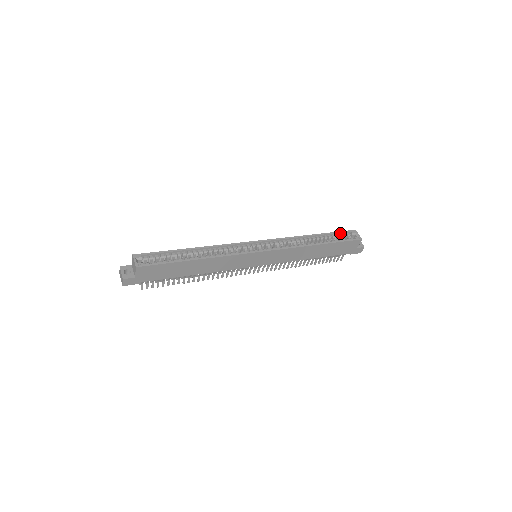
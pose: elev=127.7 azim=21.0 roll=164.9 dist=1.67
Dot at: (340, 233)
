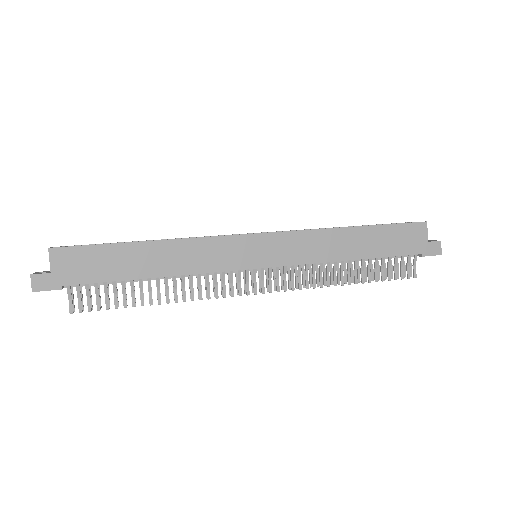
Dot at: occluded
